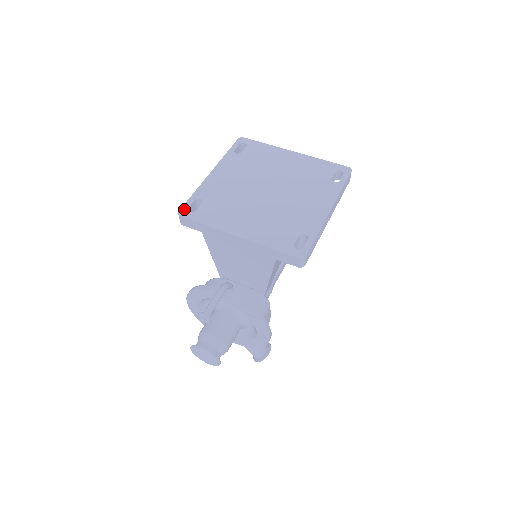
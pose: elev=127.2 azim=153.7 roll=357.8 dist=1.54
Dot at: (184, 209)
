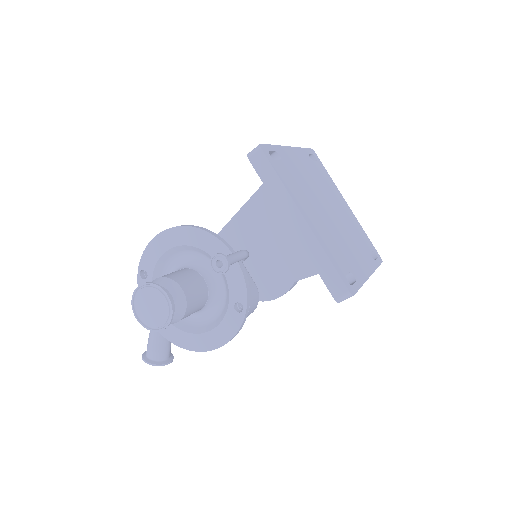
Dot at: (266, 147)
